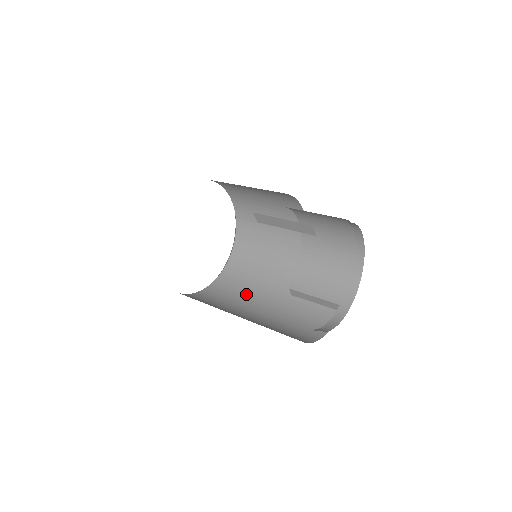
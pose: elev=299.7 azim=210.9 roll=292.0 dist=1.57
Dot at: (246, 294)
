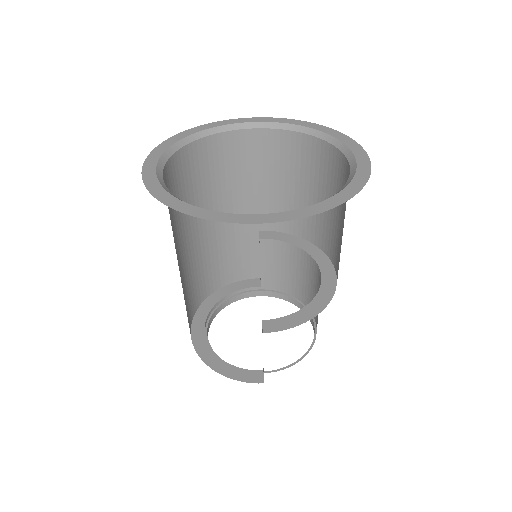
Dot at: (238, 186)
